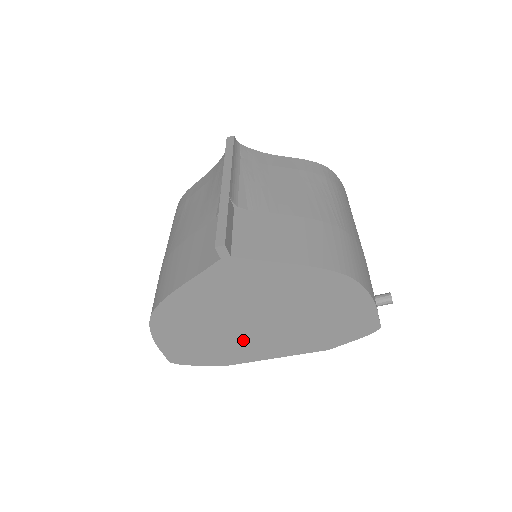
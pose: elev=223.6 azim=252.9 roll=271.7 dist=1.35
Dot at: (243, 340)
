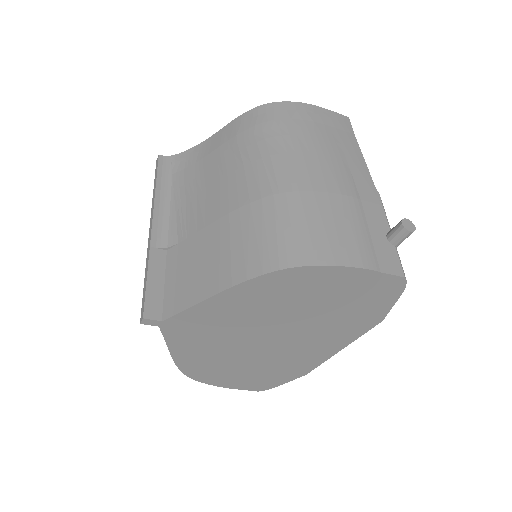
Dot at: (286, 355)
